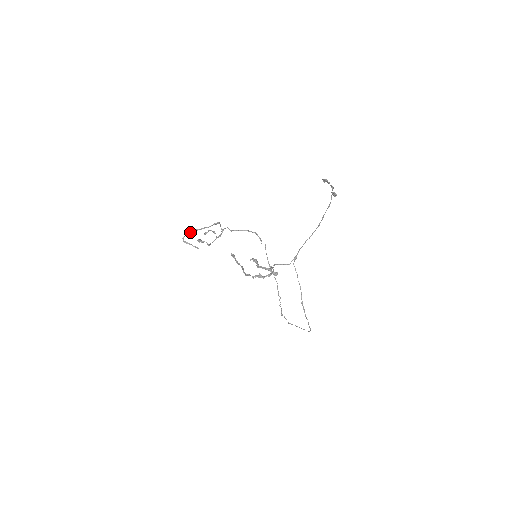
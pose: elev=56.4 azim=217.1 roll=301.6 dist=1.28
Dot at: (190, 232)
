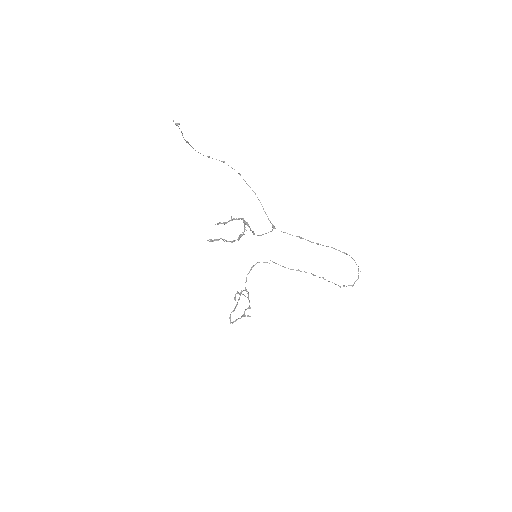
Dot at: (230, 314)
